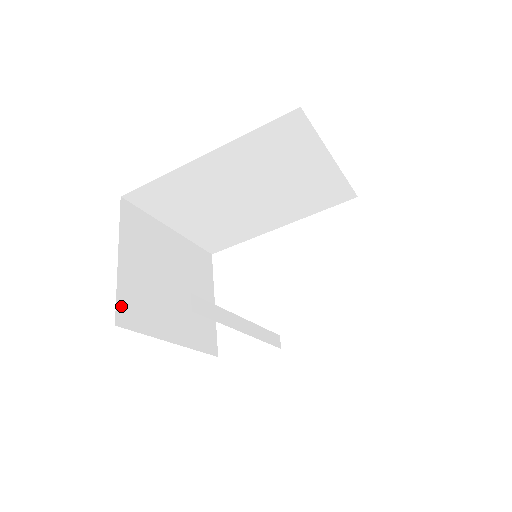
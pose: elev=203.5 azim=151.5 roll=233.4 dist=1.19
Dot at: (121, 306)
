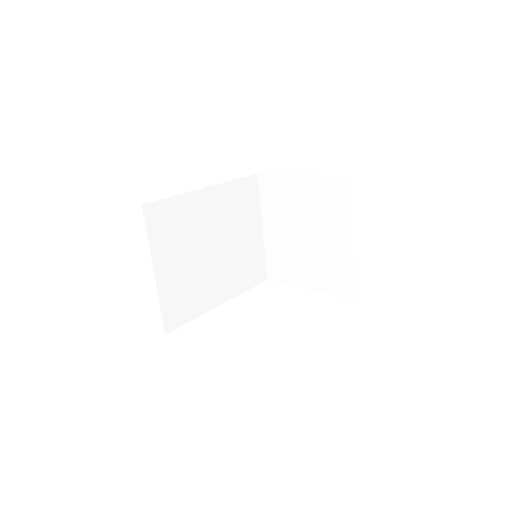
Dot at: occluded
